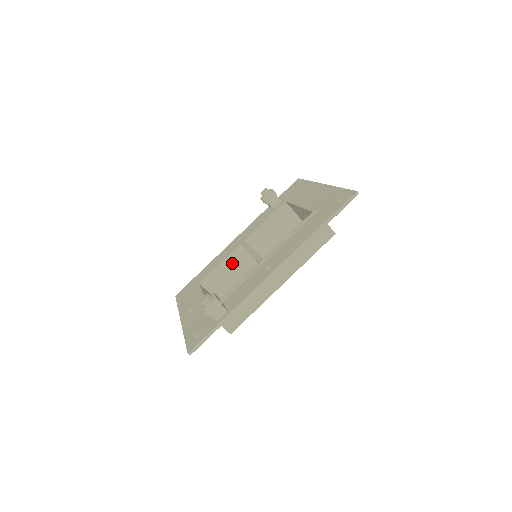
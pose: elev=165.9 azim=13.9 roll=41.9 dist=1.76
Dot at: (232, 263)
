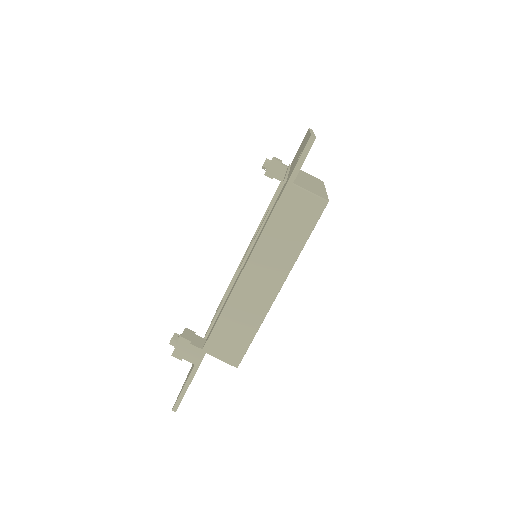
Dot at: occluded
